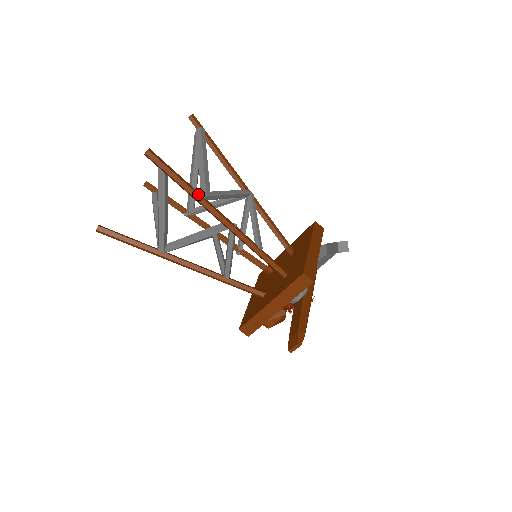
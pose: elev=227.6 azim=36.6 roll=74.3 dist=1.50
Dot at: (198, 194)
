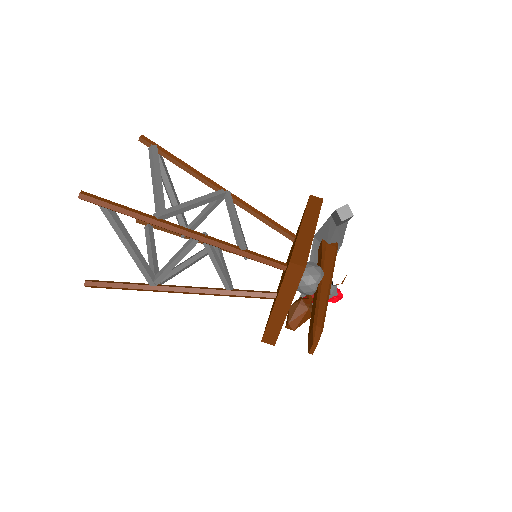
Dot at: (149, 217)
